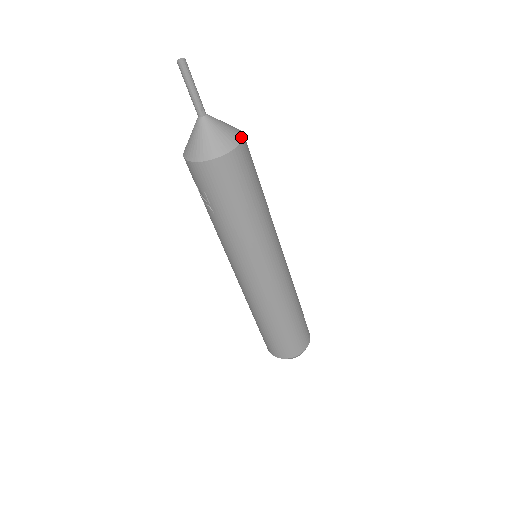
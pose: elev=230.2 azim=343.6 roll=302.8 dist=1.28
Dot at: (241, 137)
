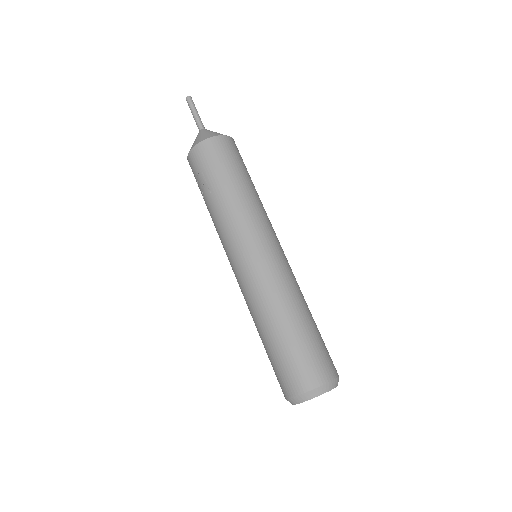
Dot at: occluded
